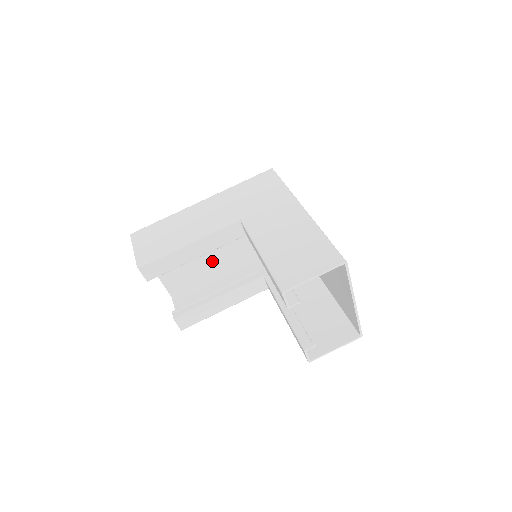
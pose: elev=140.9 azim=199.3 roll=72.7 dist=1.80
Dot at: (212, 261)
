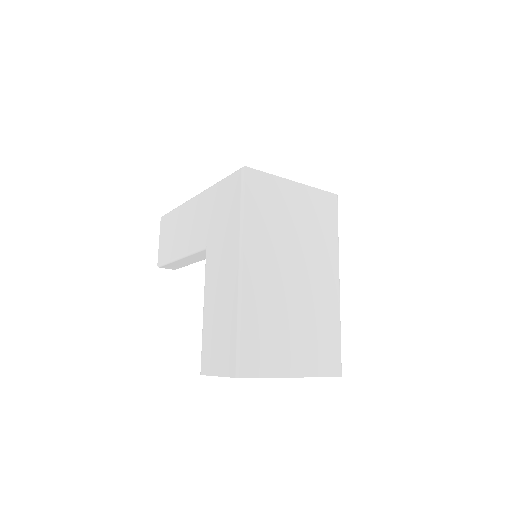
Dot at: occluded
